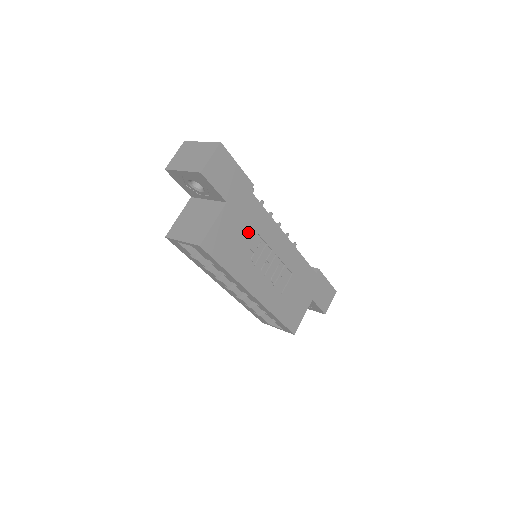
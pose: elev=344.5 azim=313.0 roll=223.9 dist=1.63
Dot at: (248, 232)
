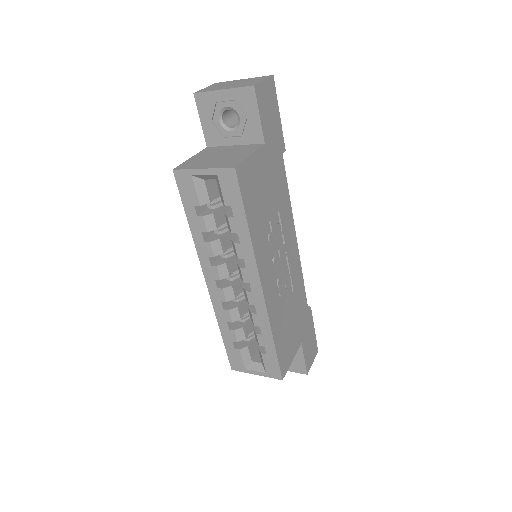
Dot at: (272, 199)
